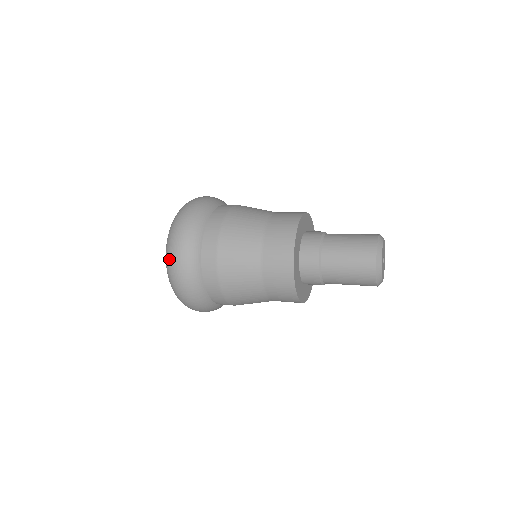
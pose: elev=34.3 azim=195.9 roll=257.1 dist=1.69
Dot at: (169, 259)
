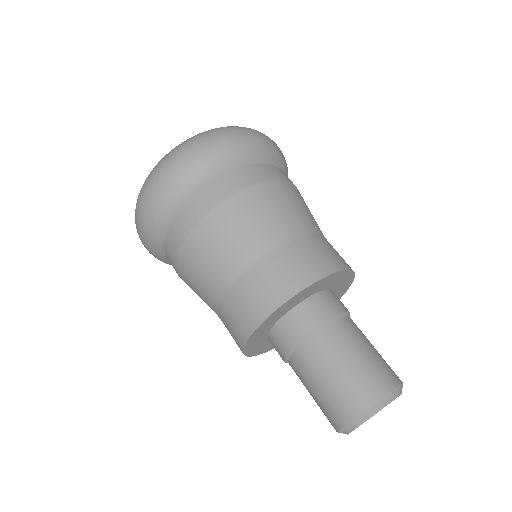
Dot at: (142, 189)
